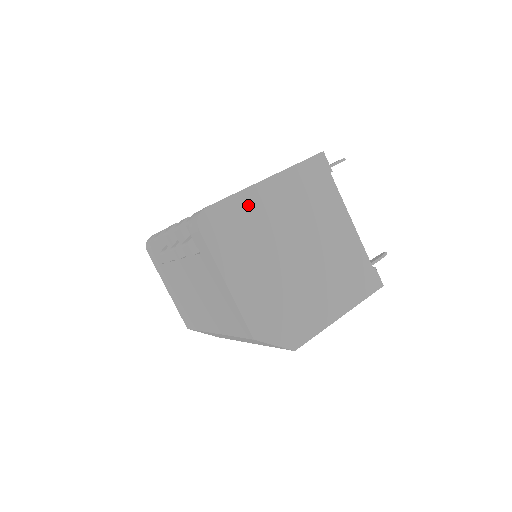
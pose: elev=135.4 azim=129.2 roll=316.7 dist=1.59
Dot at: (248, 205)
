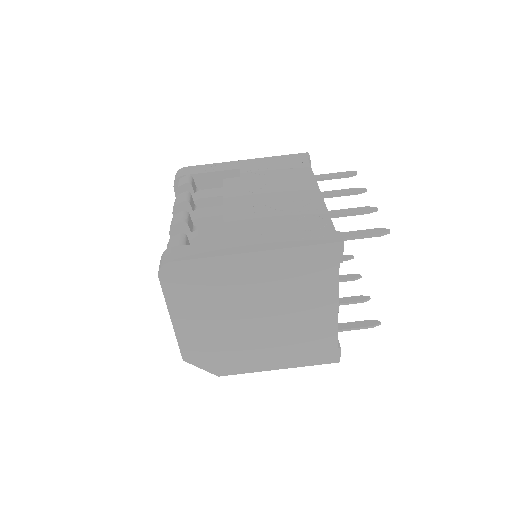
Dot at: (221, 270)
